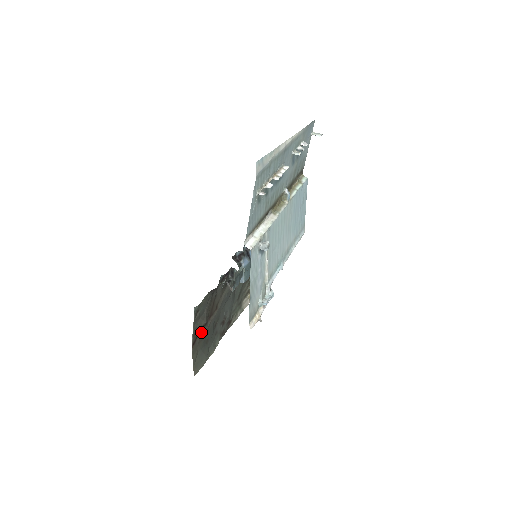
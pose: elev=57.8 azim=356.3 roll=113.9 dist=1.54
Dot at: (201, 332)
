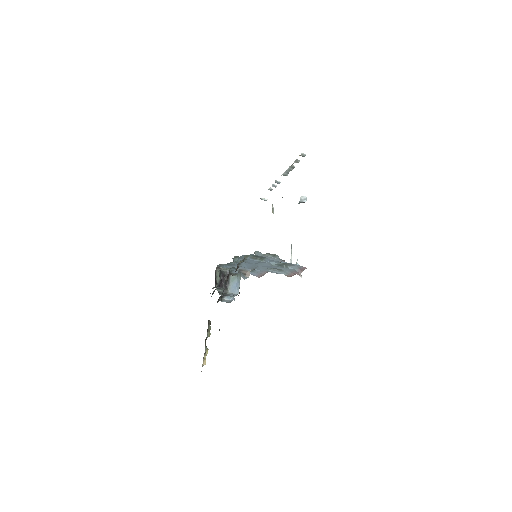
Dot at: occluded
